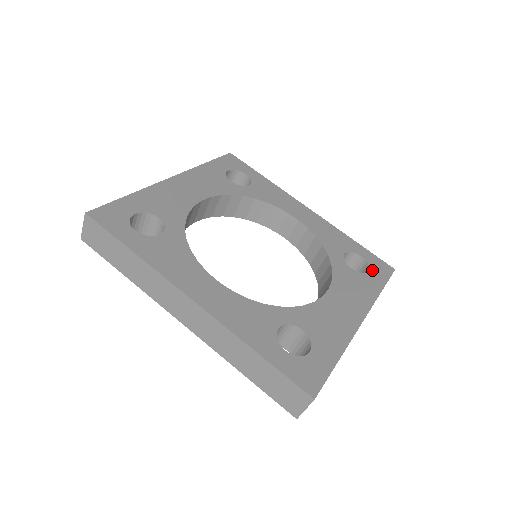
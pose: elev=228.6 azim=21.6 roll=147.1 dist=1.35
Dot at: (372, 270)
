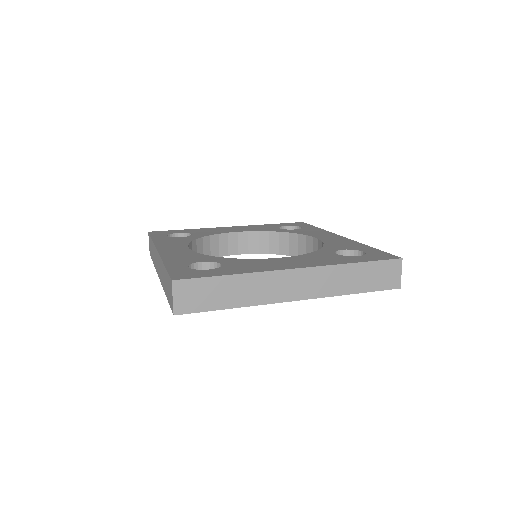
Dot at: (364, 256)
